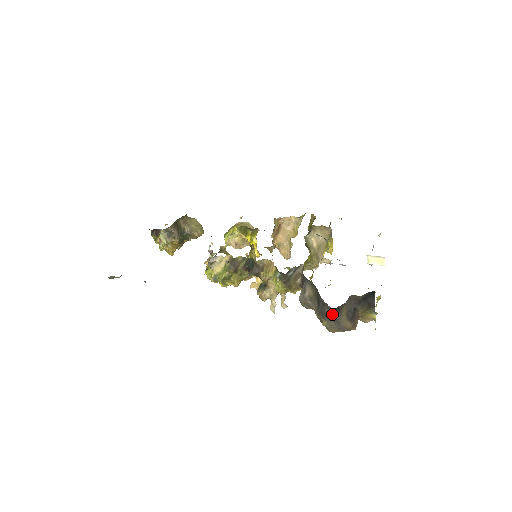
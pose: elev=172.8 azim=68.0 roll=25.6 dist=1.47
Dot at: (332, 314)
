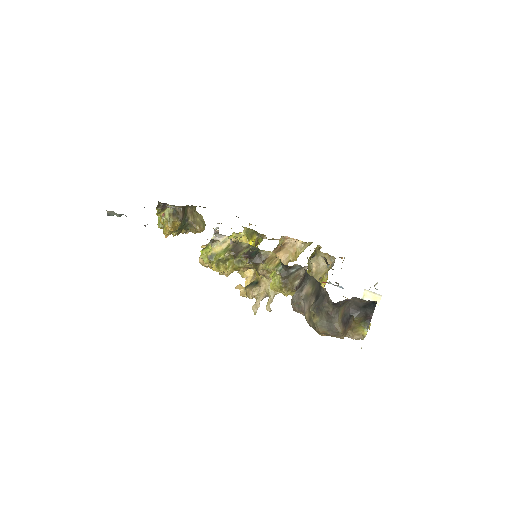
Dot at: (329, 309)
